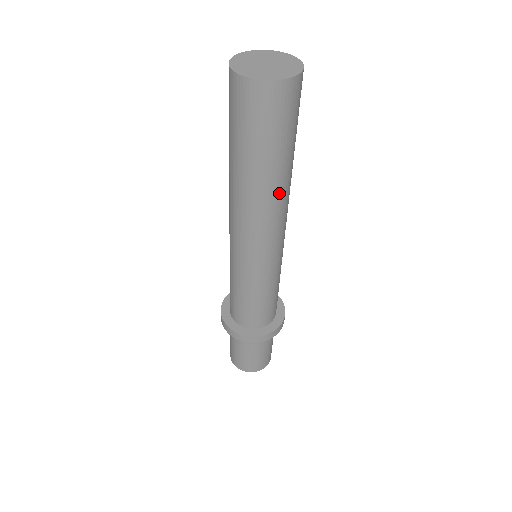
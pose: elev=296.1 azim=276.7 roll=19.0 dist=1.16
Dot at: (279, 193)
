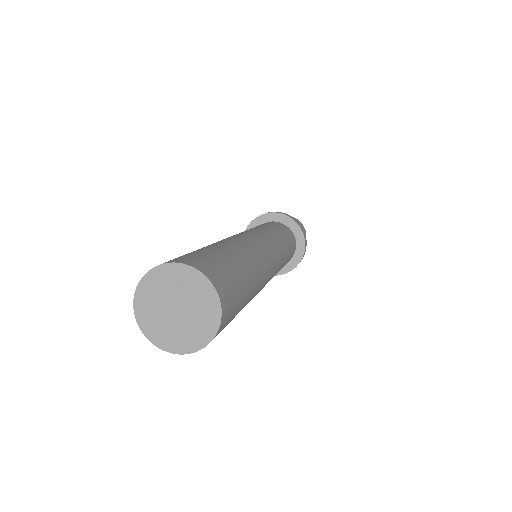
Dot at: (260, 279)
